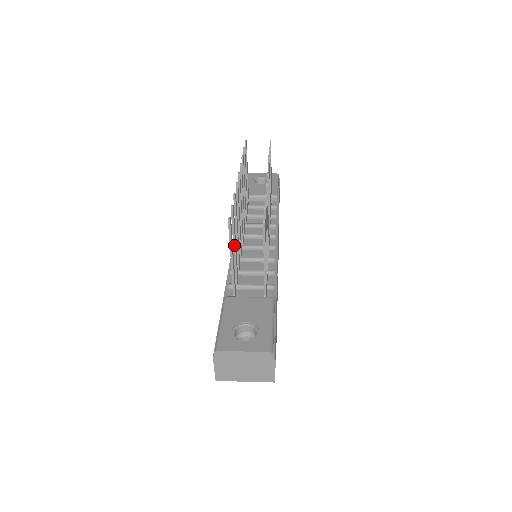
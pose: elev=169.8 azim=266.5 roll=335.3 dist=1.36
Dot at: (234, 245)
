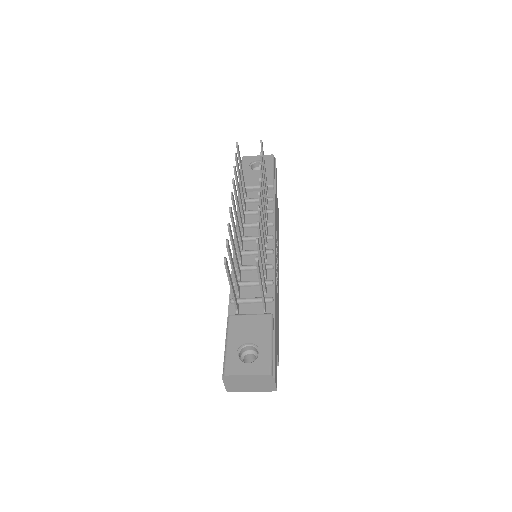
Dot at: (233, 270)
